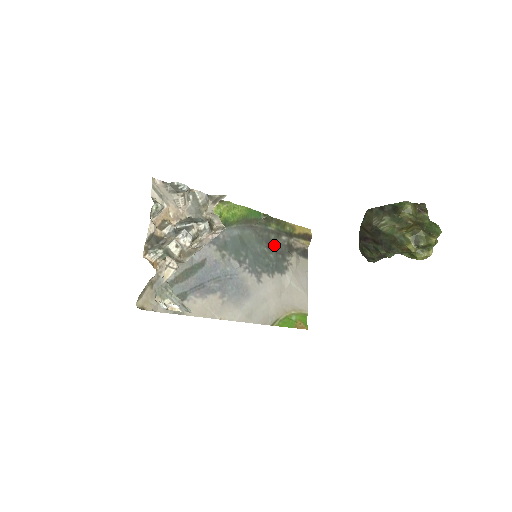
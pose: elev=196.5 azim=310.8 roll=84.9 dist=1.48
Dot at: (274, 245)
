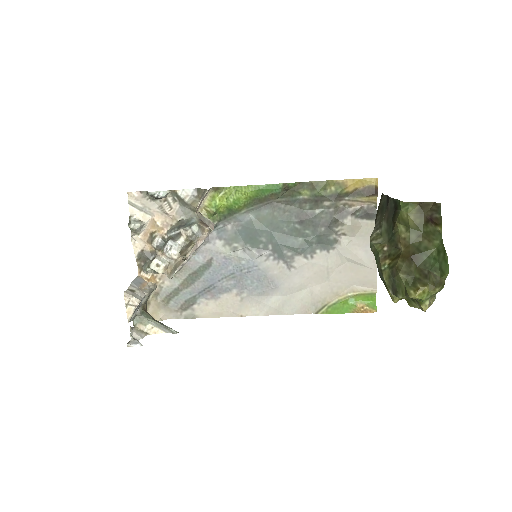
Dot at: (310, 217)
